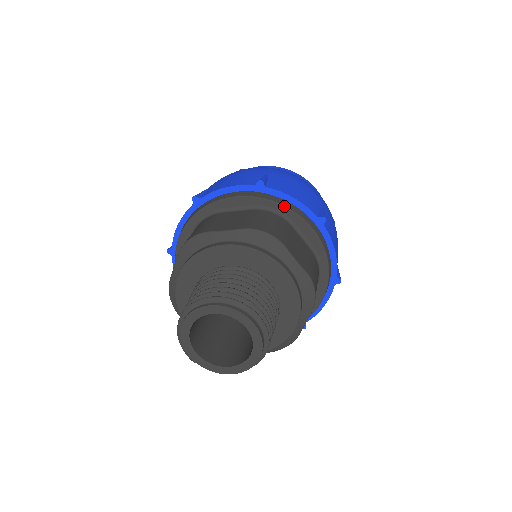
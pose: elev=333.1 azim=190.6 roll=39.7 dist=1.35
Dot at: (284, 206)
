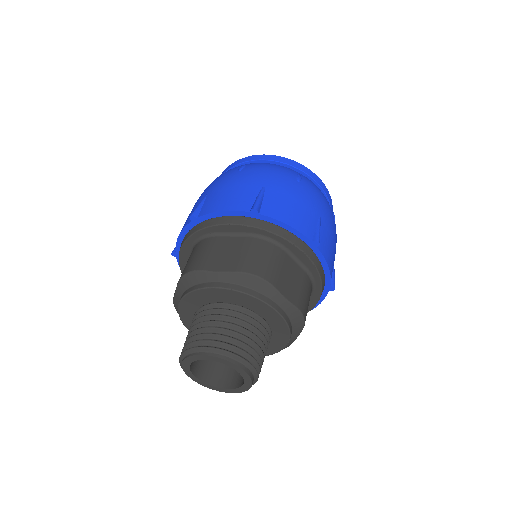
Dot at: (277, 235)
